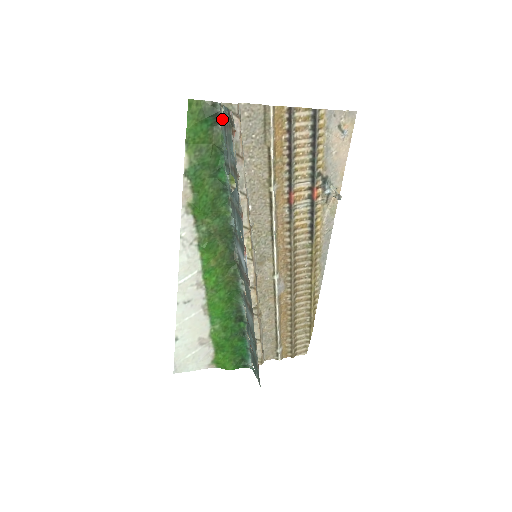
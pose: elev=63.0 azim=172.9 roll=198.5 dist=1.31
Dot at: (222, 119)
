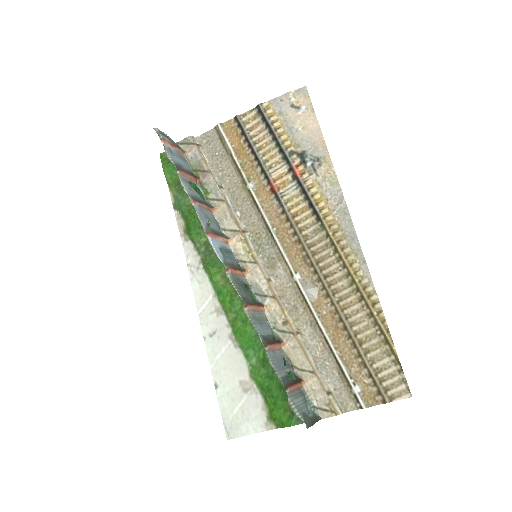
Dot at: (182, 152)
